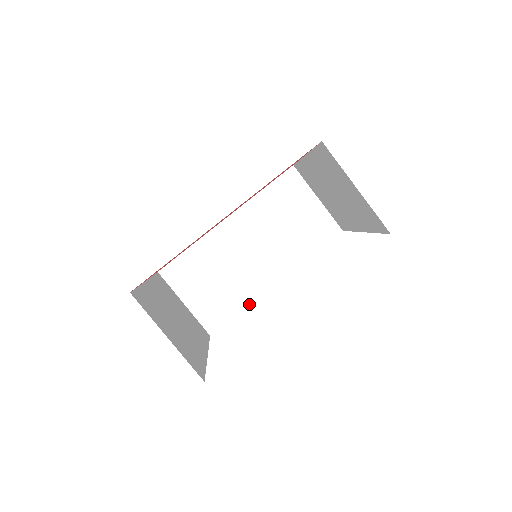
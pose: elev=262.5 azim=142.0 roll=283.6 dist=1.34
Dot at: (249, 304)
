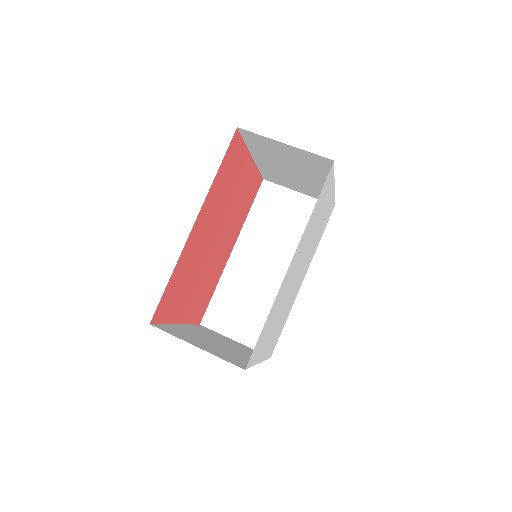
Dot at: occluded
